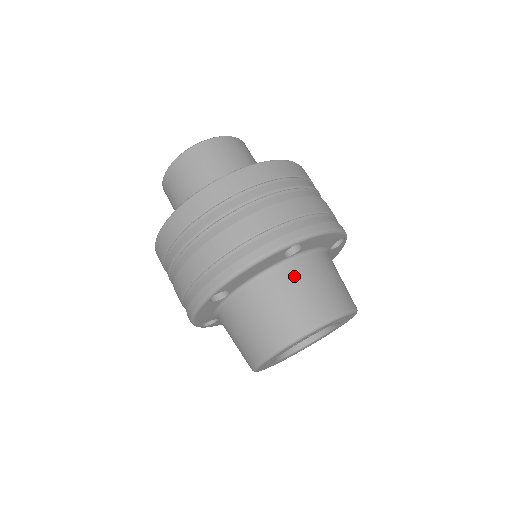
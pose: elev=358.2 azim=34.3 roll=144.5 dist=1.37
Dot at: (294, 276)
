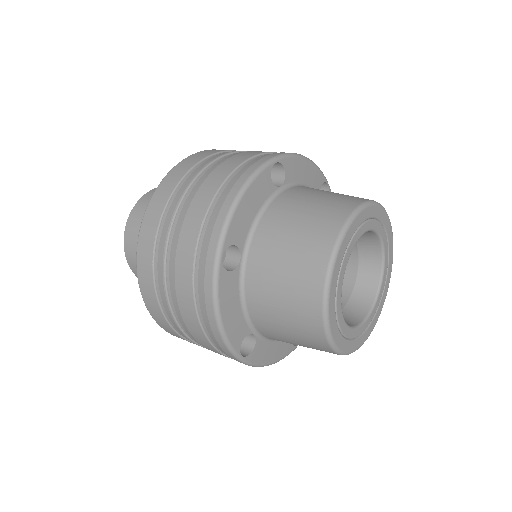
Dot at: (296, 197)
